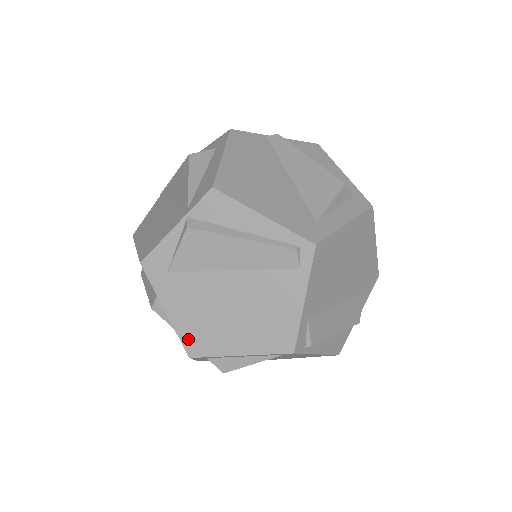
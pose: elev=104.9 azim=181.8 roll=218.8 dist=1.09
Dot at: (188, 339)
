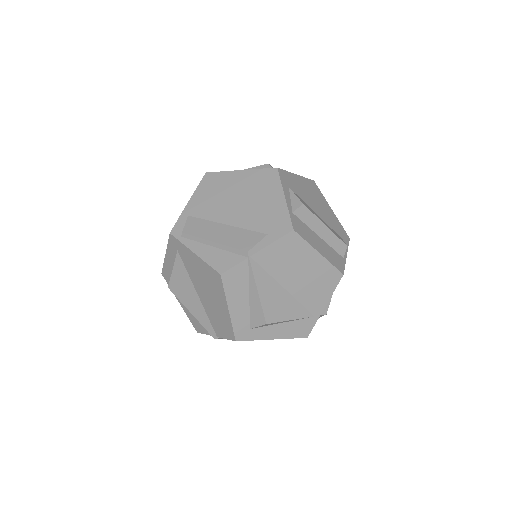
Dot at: occluded
